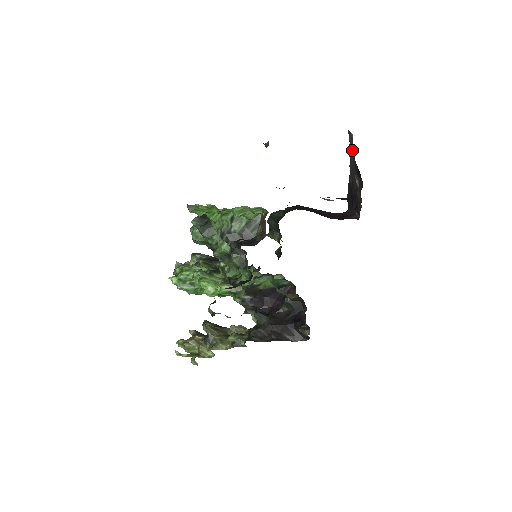
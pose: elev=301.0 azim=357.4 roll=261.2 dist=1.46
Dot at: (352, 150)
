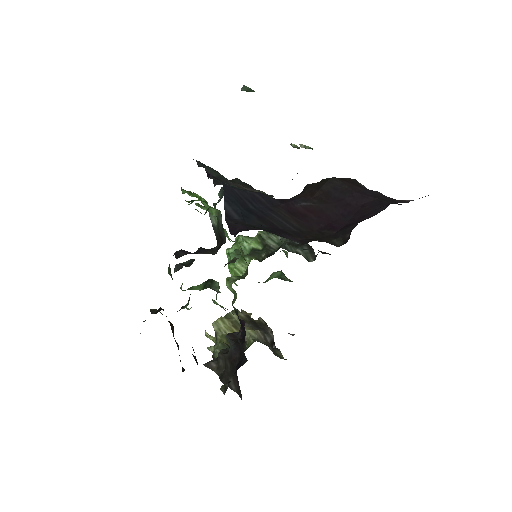
Dot at: occluded
